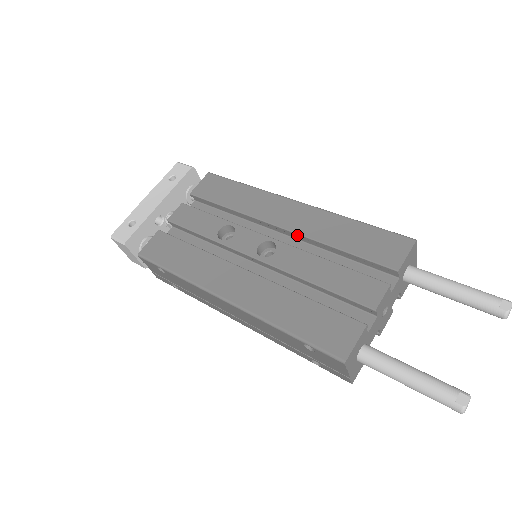
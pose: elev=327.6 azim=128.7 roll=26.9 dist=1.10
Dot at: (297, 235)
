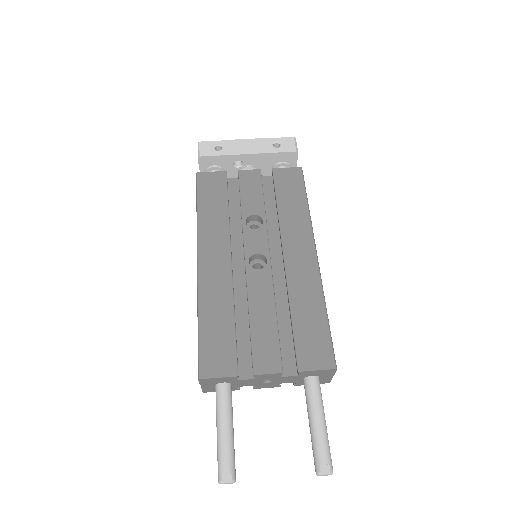
Dot at: (285, 275)
